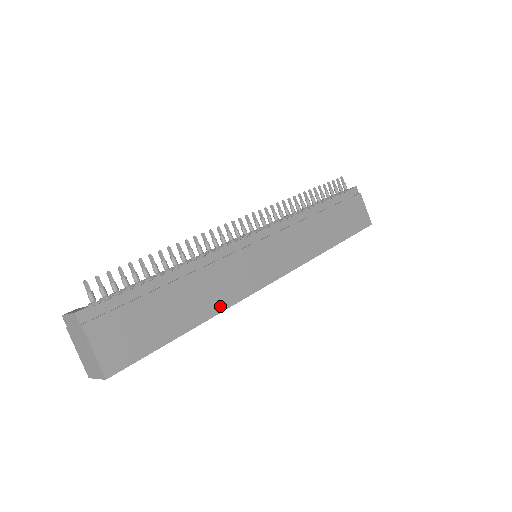
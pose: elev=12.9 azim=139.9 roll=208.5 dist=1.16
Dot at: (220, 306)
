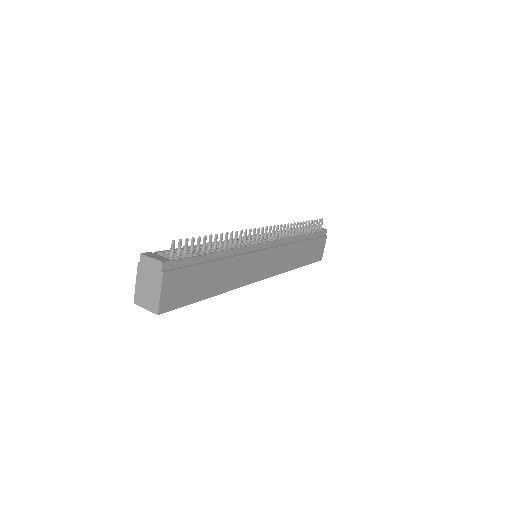
Dot at: (229, 287)
